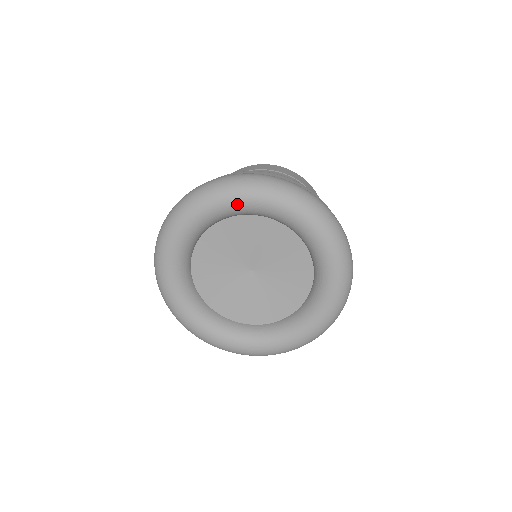
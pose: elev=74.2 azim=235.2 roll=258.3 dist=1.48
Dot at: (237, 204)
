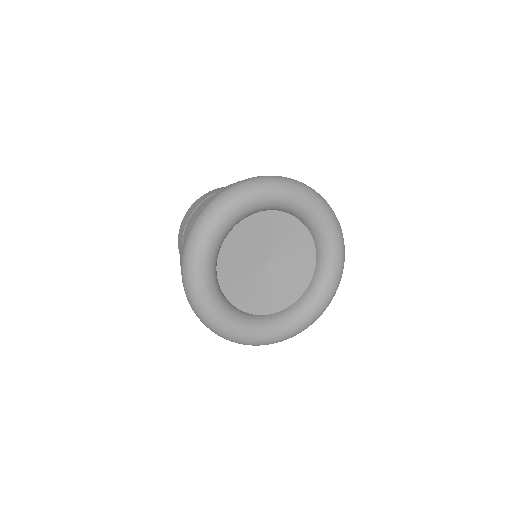
Dot at: (318, 214)
